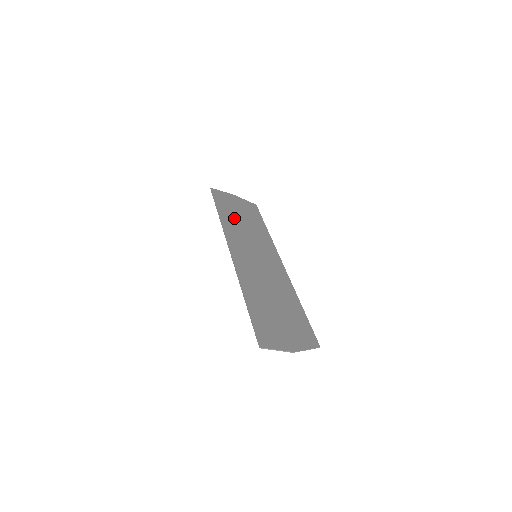
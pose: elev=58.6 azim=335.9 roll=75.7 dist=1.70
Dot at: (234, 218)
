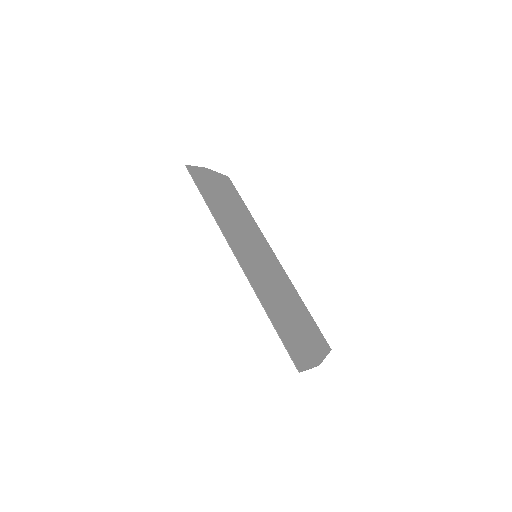
Dot at: (221, 207)
